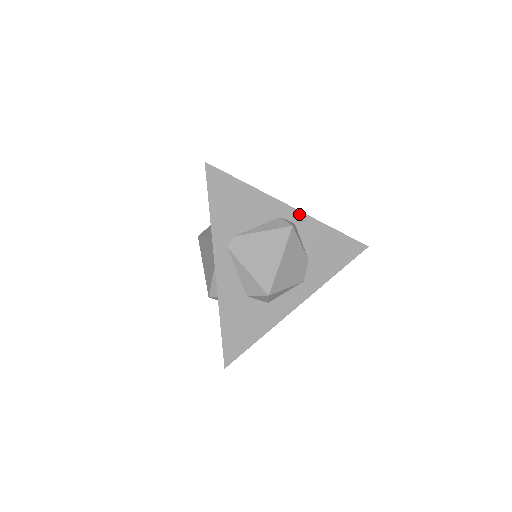
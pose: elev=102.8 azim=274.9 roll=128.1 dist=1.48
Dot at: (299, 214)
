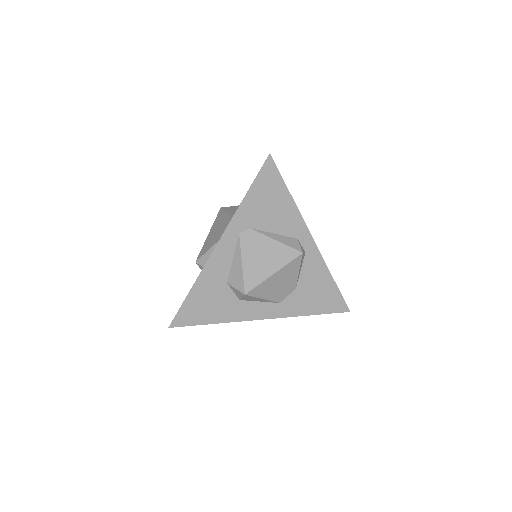
Dot at: (314, 247)
